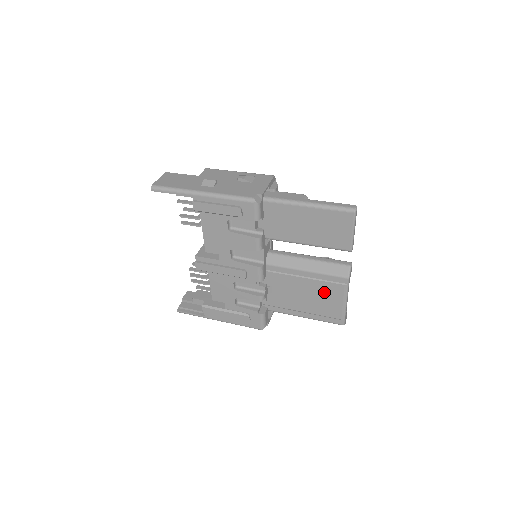
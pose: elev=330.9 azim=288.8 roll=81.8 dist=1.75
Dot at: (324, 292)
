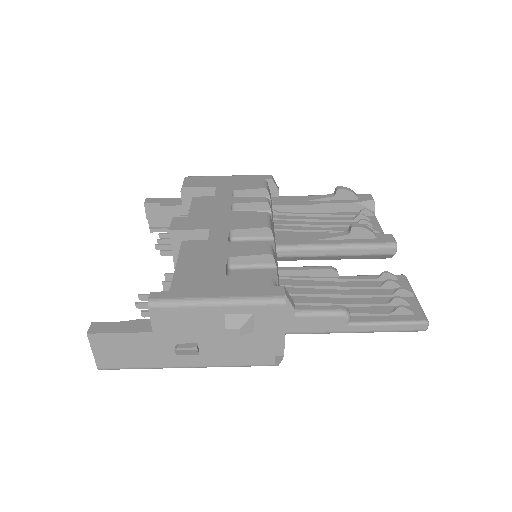
Dot at: occluded
